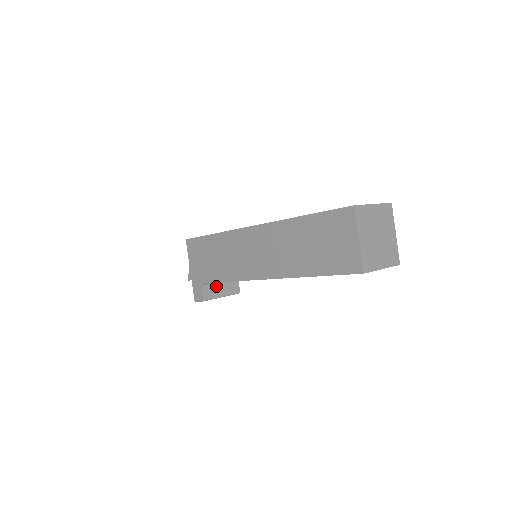
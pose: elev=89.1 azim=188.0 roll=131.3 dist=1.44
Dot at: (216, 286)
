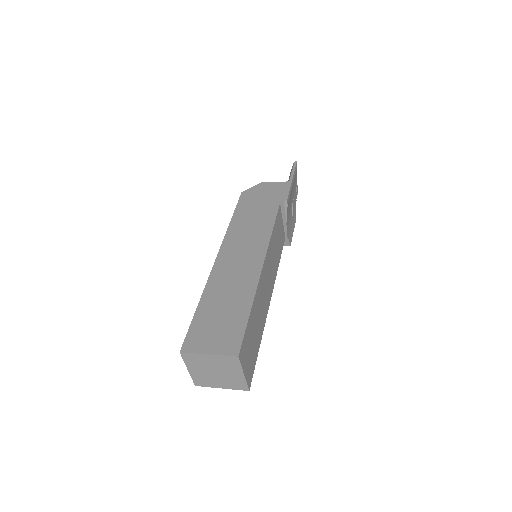
Dot at: occluded
